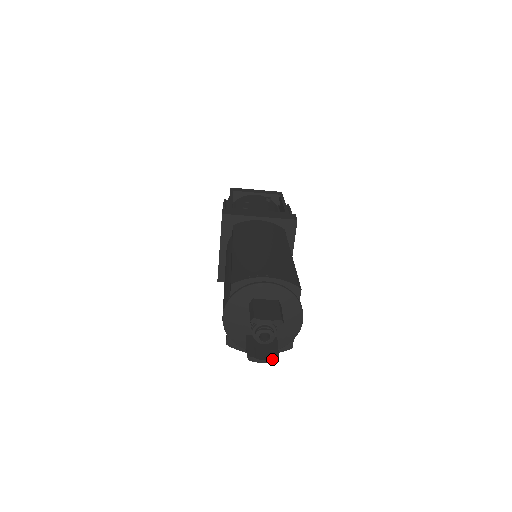
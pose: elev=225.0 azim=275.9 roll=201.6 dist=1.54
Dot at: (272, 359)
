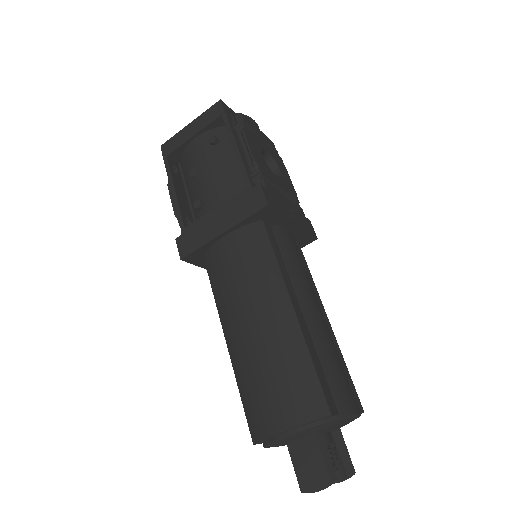
Dot at: occluded
